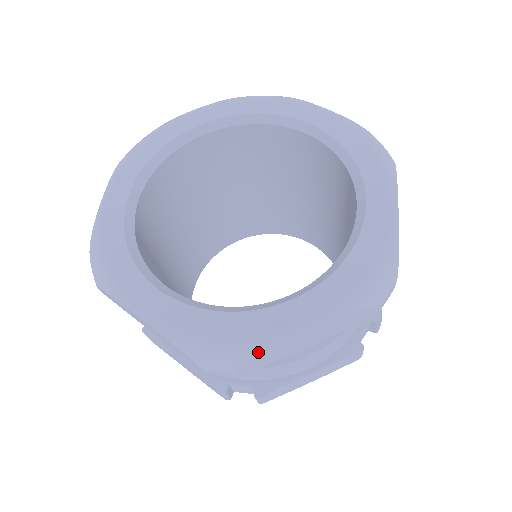
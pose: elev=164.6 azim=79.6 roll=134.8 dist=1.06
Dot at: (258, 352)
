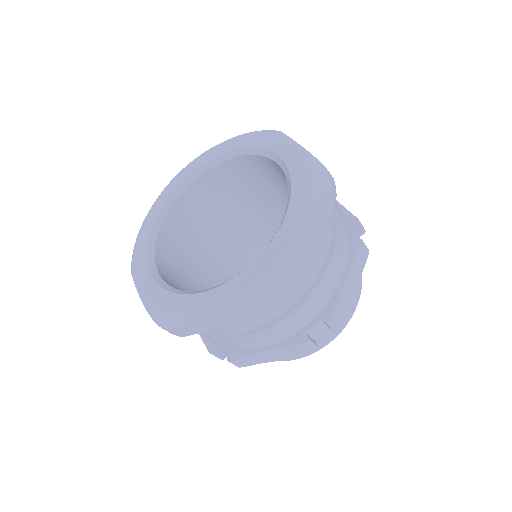
Dot at: (180, 322)
